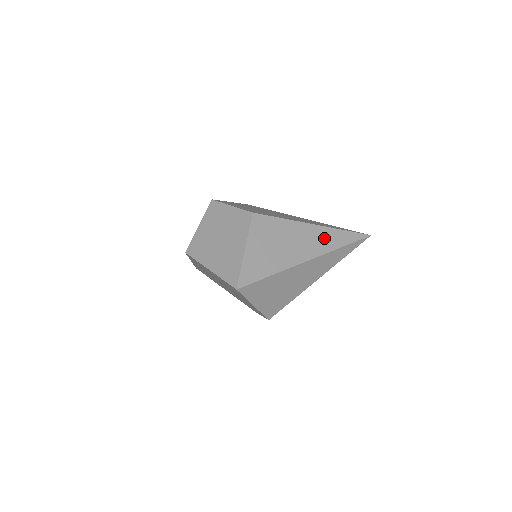
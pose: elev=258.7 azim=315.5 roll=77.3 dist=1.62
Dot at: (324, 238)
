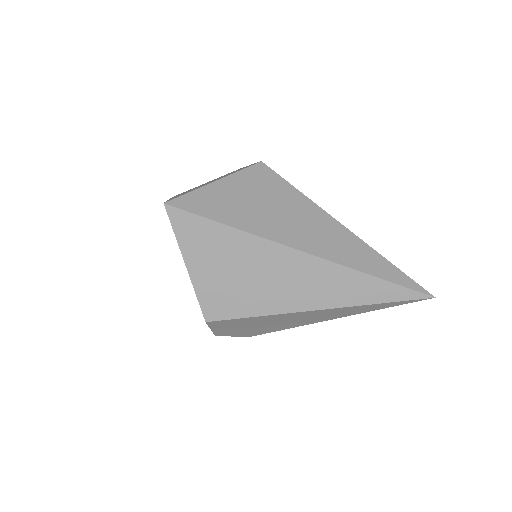
Dot at: (346, 246)
